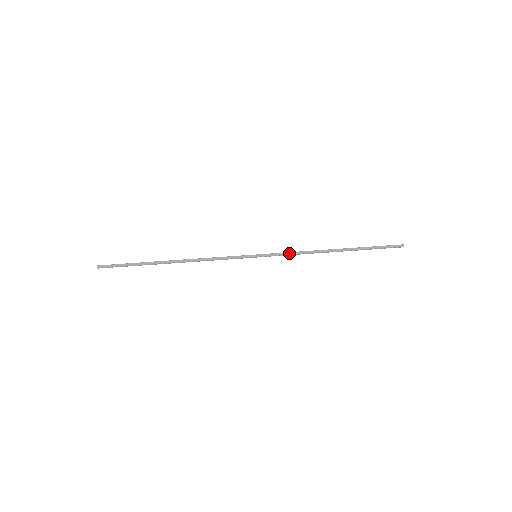
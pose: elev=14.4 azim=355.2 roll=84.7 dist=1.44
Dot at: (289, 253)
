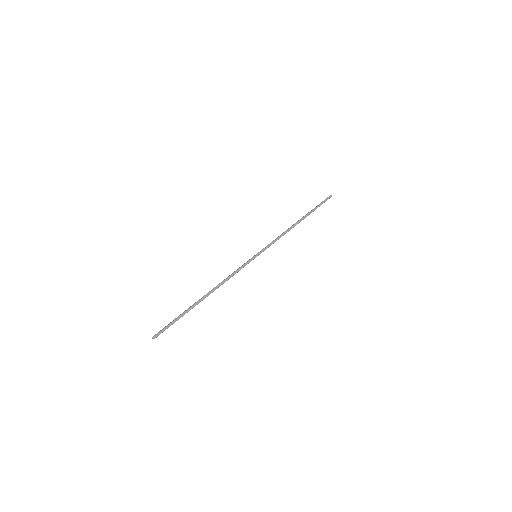
Dot at: (275, 241)
